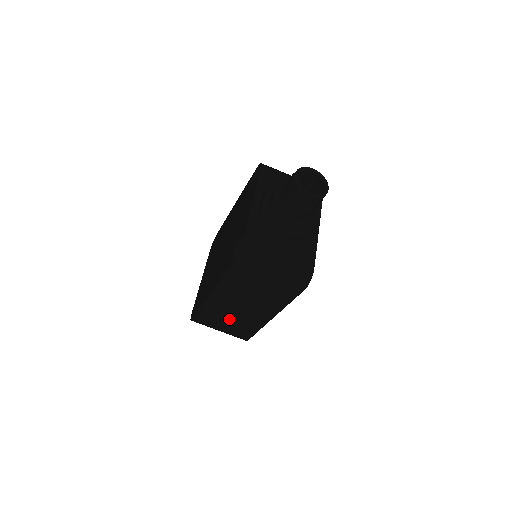
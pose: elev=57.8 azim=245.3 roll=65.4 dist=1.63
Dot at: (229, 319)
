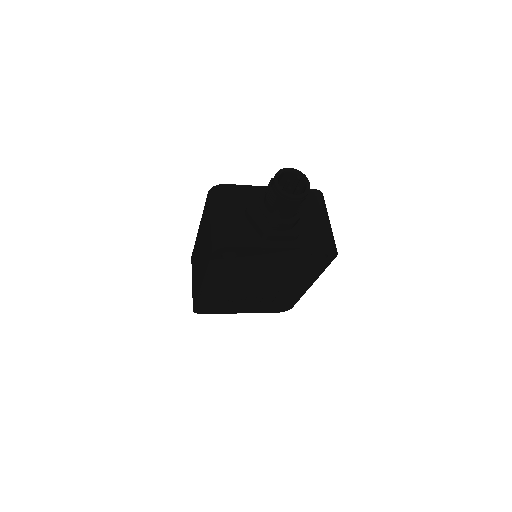
Dot at: occluded
